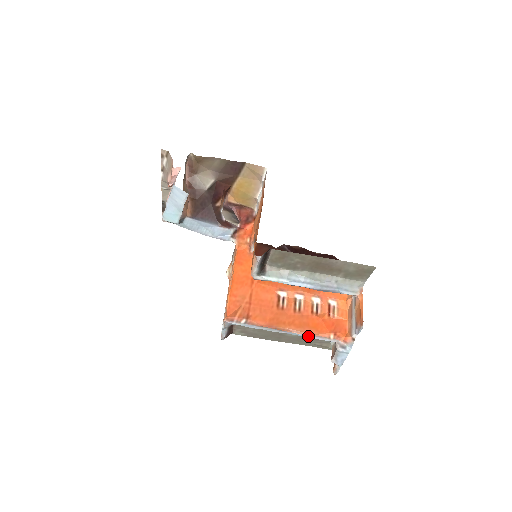
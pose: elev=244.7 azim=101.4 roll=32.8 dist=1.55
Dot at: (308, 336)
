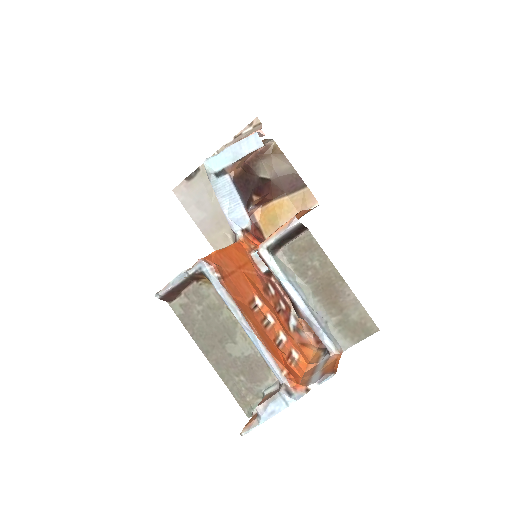
Dot at: (263, 349)
